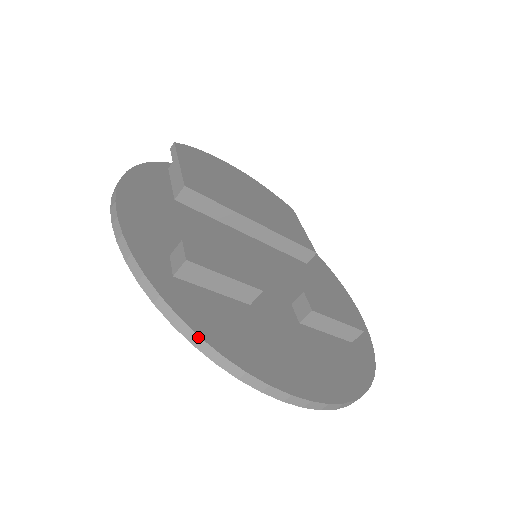
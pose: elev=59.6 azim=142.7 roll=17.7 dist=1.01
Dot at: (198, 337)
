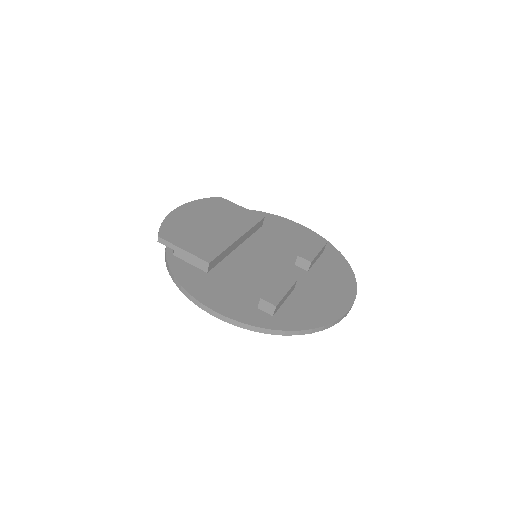
Dot at: (312, 330)
